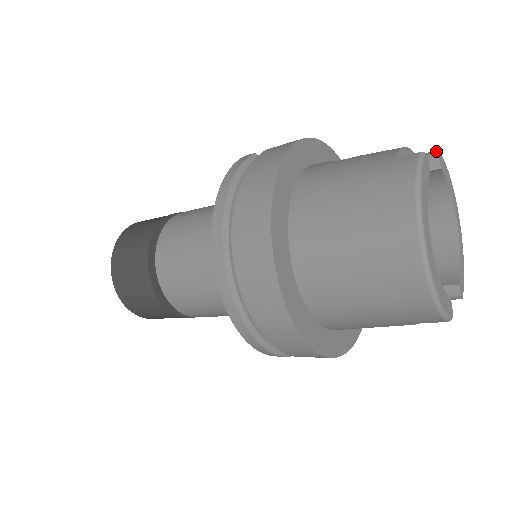
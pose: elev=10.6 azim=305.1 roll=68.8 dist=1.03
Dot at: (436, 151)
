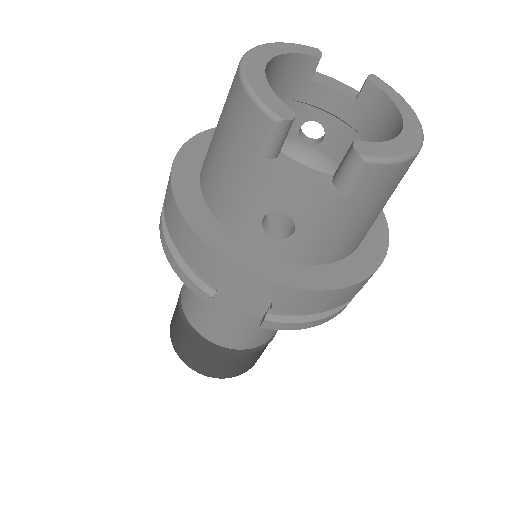
Dot at: (373, 77)
